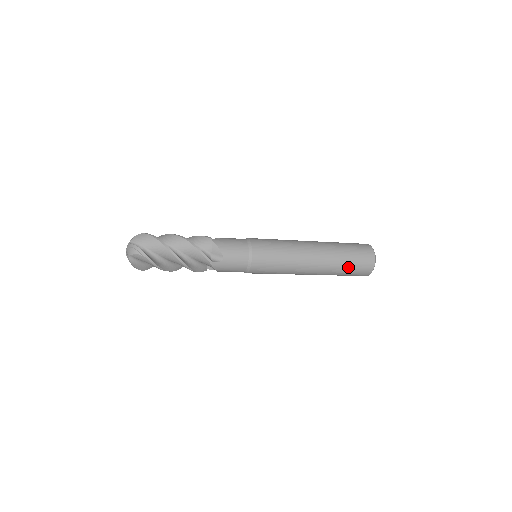
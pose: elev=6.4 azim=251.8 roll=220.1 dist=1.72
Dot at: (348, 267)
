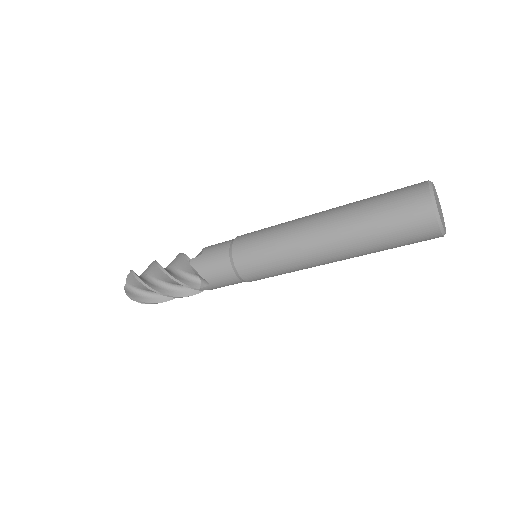
Dot at: (388, 244)
